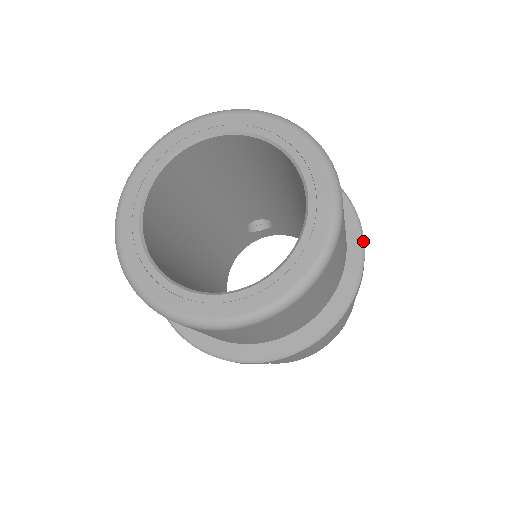
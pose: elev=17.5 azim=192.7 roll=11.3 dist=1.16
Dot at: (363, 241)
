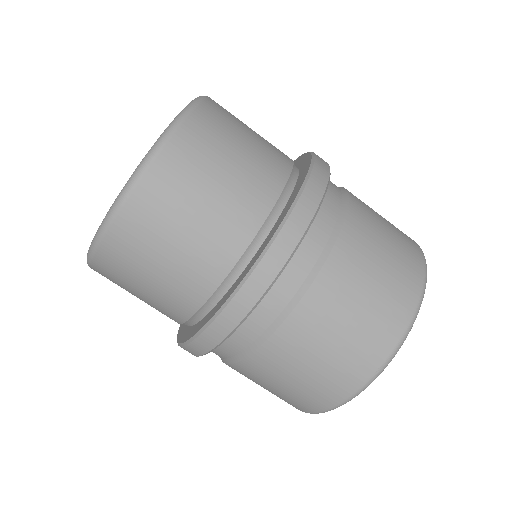
Dot at: occluded
